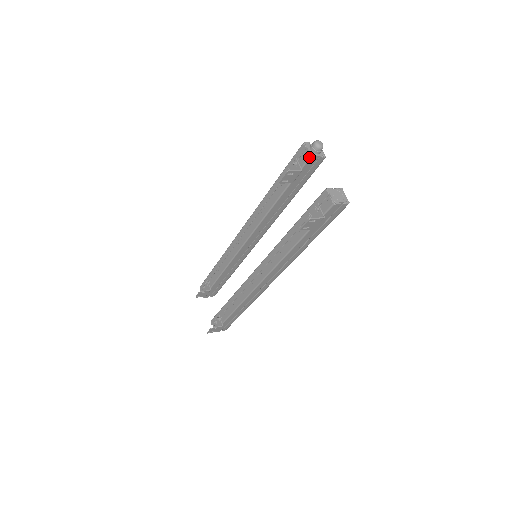
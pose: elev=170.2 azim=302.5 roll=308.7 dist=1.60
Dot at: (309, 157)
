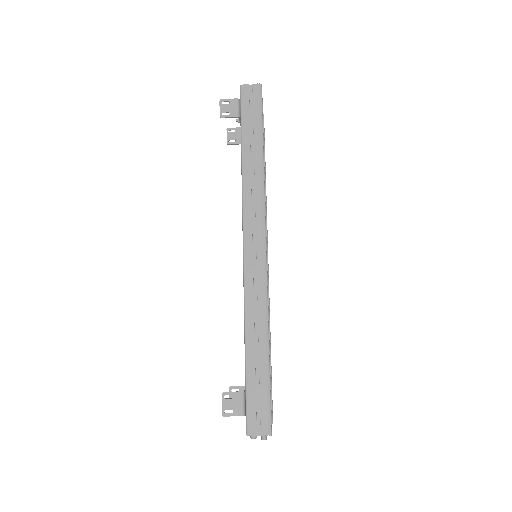
Dot at: occluded
